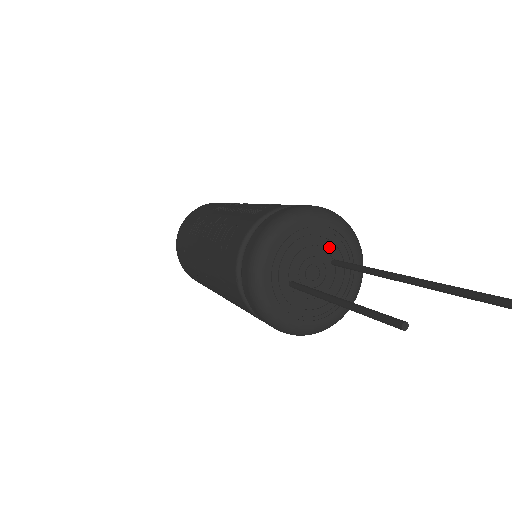
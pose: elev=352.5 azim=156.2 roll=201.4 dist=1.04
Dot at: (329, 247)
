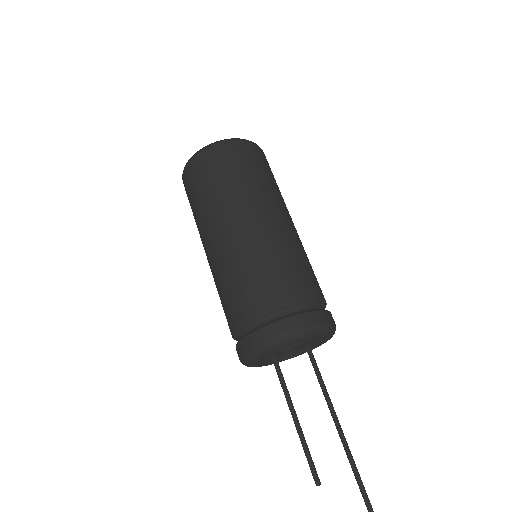
Dot at: (313, 341)
